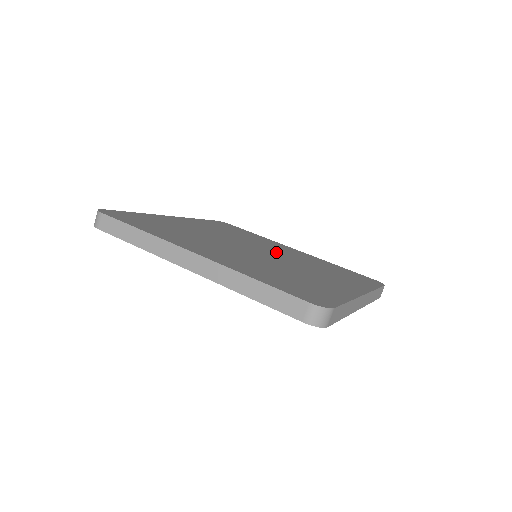
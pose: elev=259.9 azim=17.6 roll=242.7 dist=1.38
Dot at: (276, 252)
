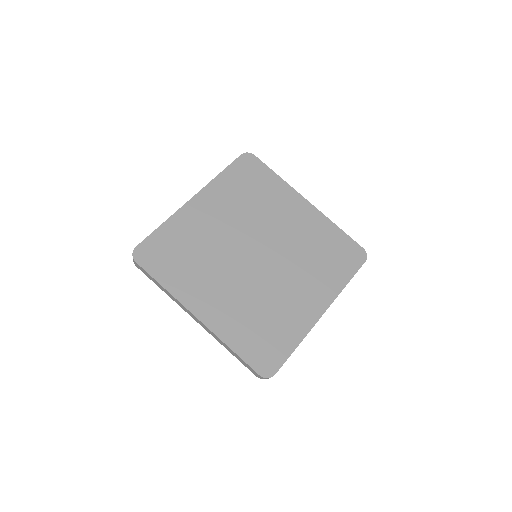
Dot at: (277, 239)
